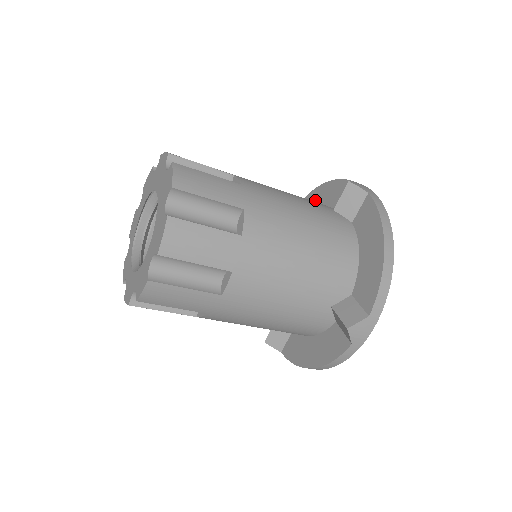
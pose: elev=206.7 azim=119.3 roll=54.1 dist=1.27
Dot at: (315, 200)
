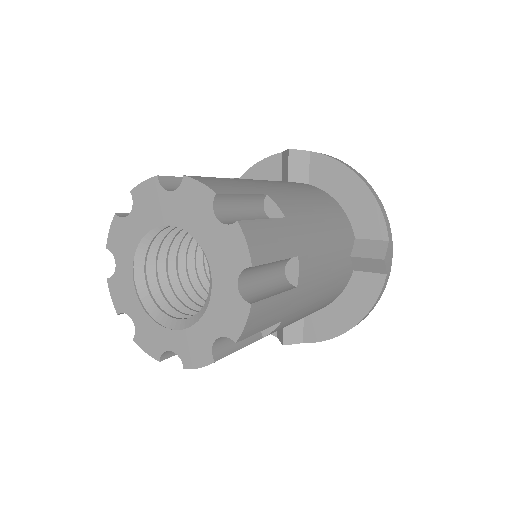
Dot at: occluded
